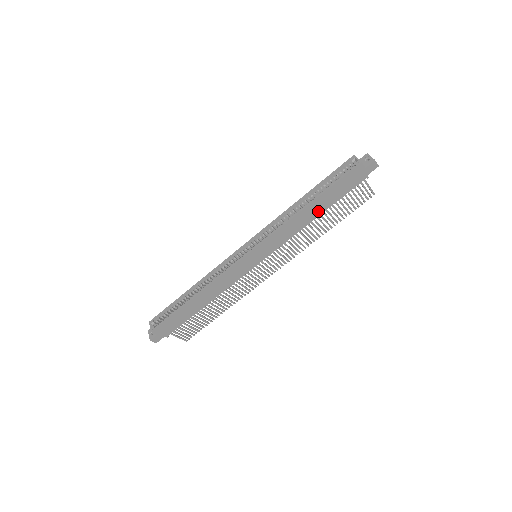
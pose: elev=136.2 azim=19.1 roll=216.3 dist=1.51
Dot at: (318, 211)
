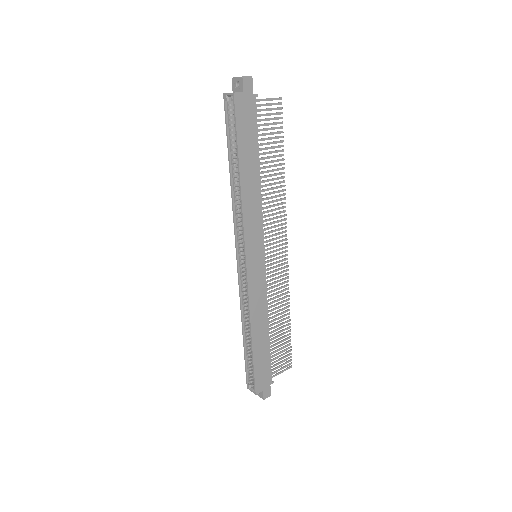
Dot at: (254, 169)
